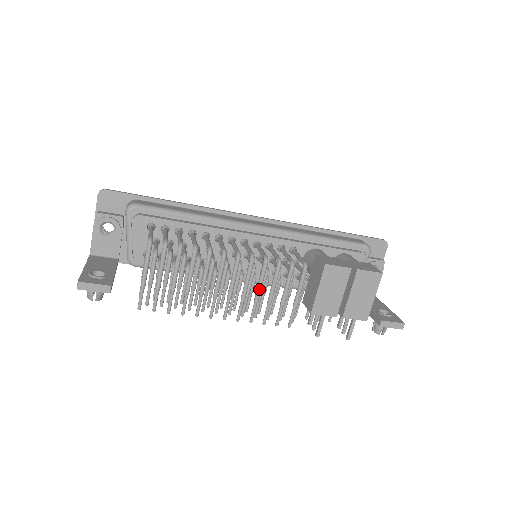
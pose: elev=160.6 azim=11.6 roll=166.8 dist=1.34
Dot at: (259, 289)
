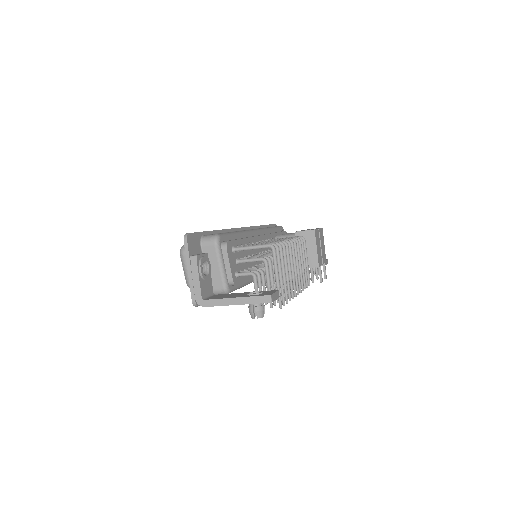
Dot at: occluded
